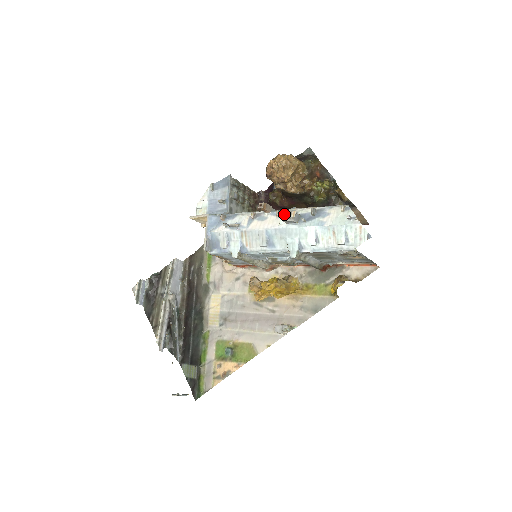
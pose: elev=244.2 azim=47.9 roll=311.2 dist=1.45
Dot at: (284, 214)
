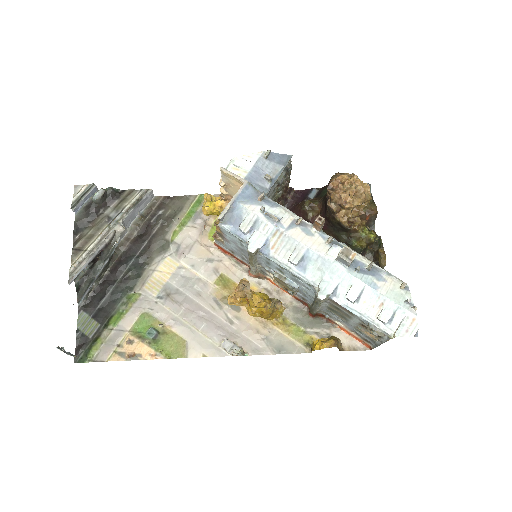
Dot at: (342, 248)
